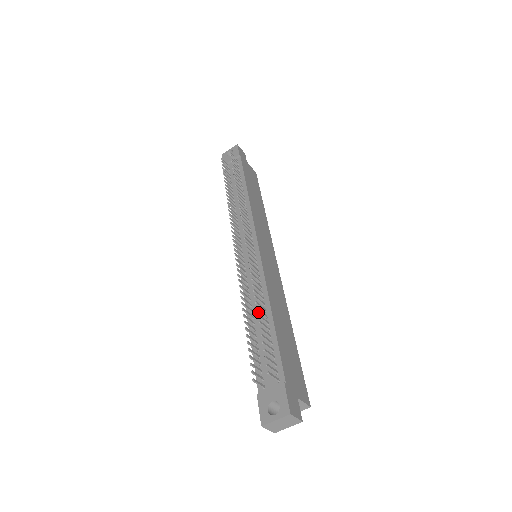
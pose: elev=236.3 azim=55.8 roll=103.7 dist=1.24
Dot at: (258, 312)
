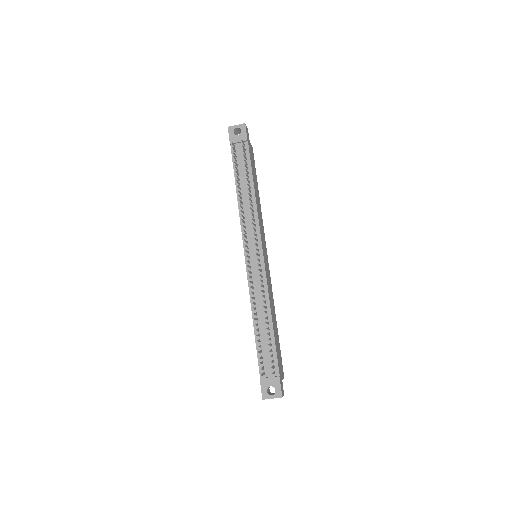
Dot at: (262, 317)
